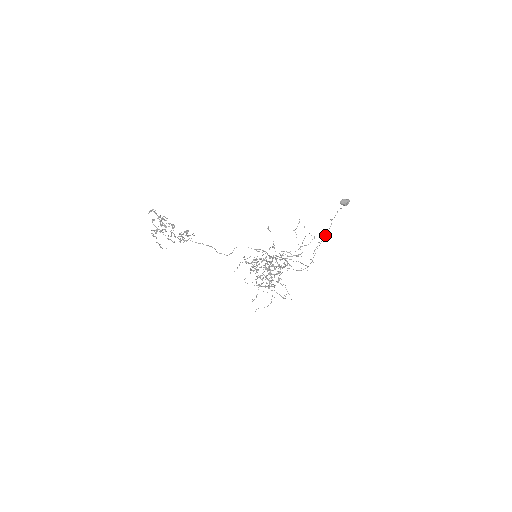
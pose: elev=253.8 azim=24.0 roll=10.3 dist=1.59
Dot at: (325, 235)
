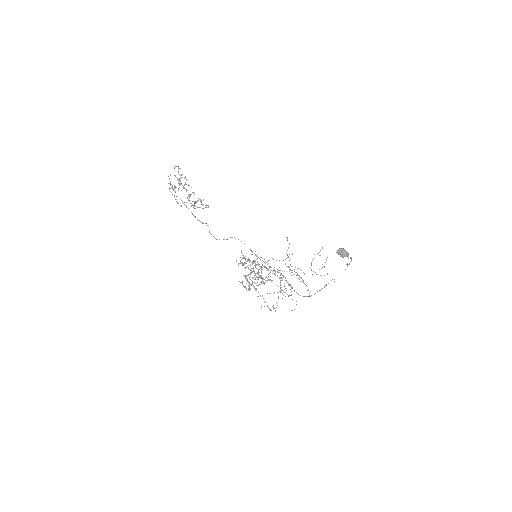
Dot at: occluded
